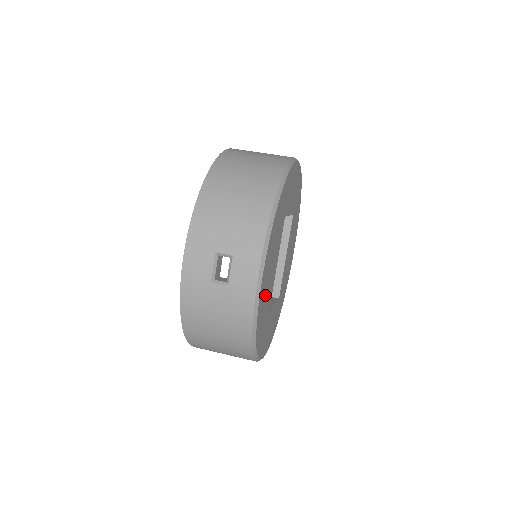
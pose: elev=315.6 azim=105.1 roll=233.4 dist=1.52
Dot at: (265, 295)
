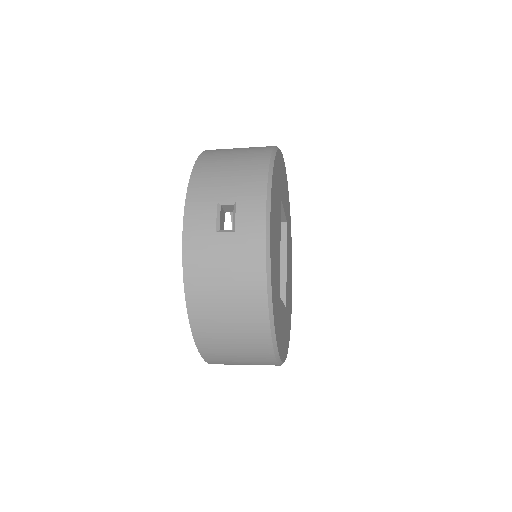
Dot at: (274, 256)
